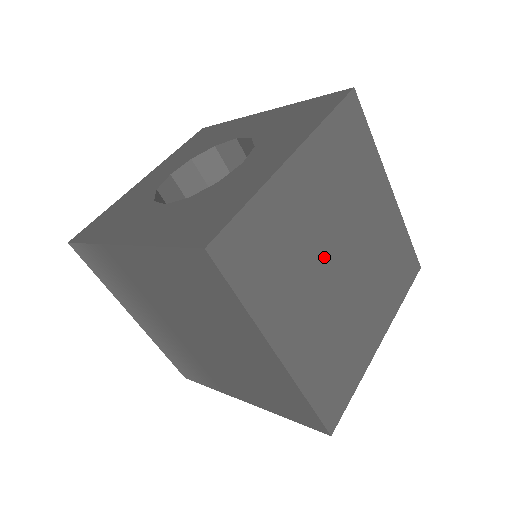
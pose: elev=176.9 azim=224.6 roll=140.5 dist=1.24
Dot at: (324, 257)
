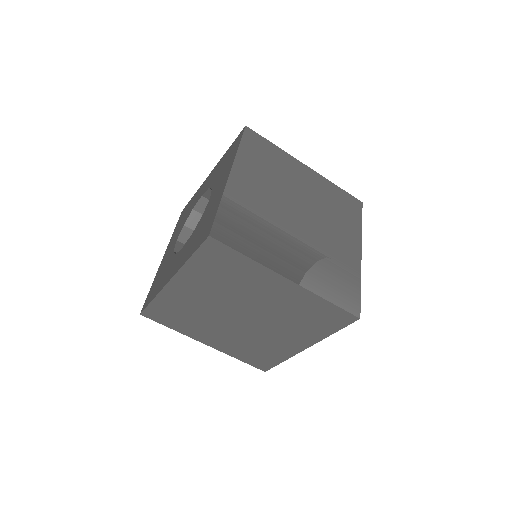
Dot at: (223, 315)
